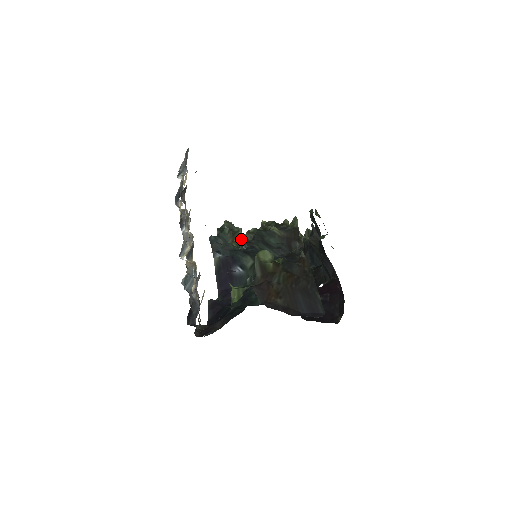
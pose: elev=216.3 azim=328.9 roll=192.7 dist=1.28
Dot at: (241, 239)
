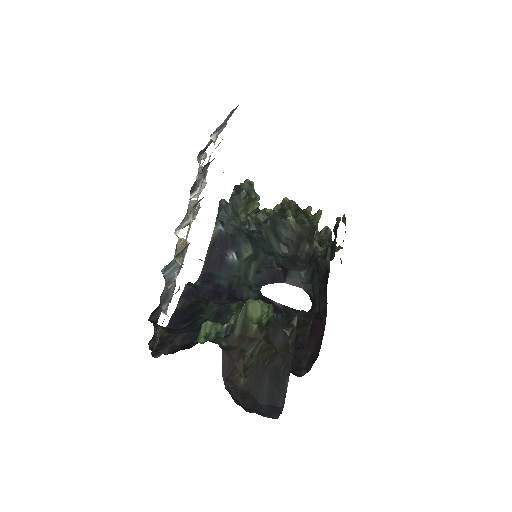
Dot at: (252, 217)
